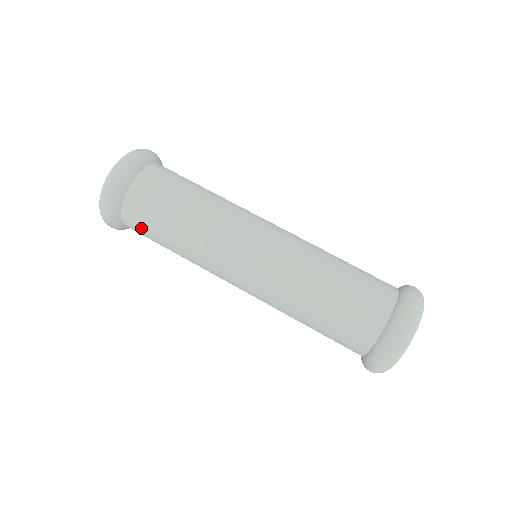
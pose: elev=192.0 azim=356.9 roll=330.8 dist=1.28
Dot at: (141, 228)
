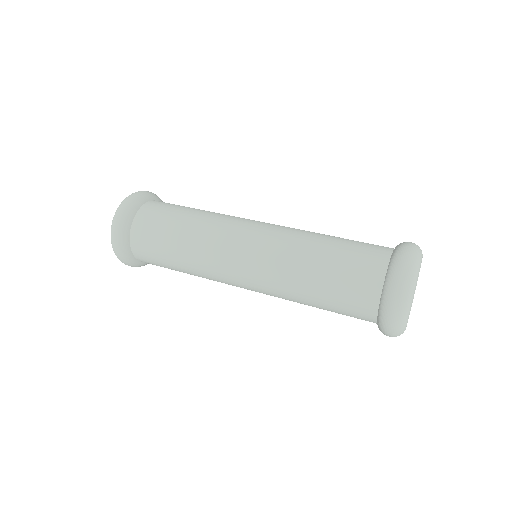
Dot at: (156, 265)
